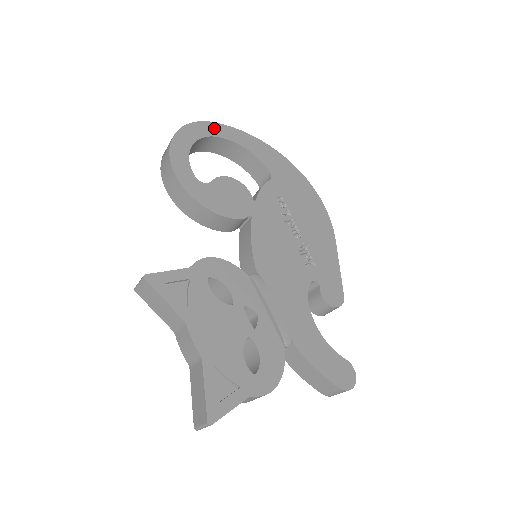
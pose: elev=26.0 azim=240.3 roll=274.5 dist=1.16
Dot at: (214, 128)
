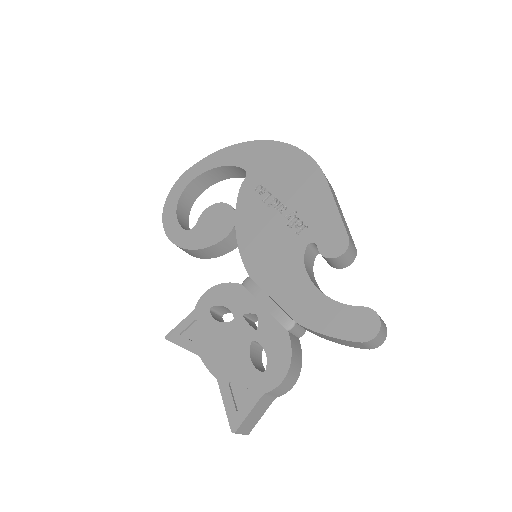
Dot at: (190, 174)
